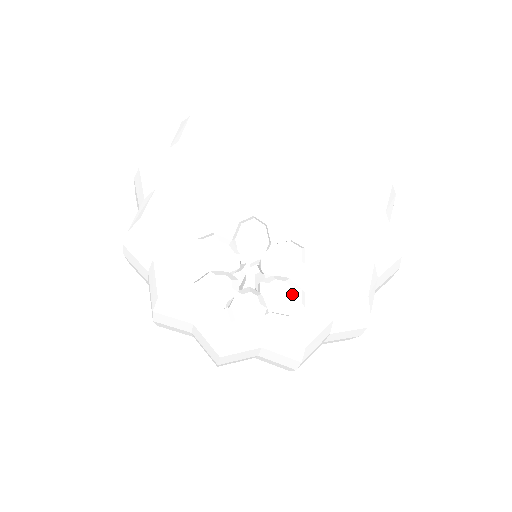
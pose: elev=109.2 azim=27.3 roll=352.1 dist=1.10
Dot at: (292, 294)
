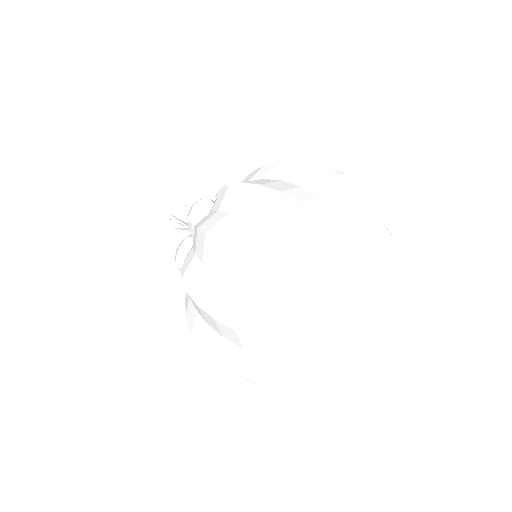
Dot at: occluded
